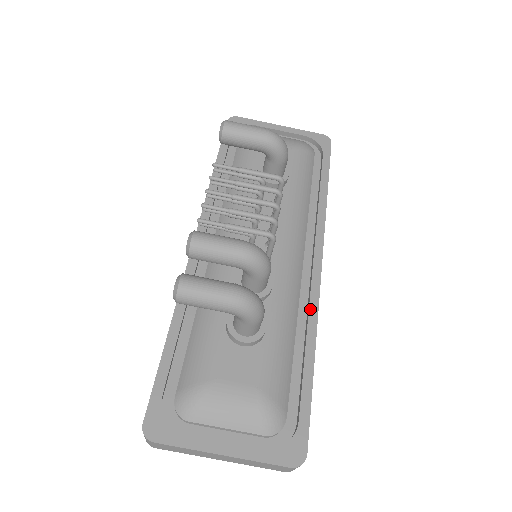
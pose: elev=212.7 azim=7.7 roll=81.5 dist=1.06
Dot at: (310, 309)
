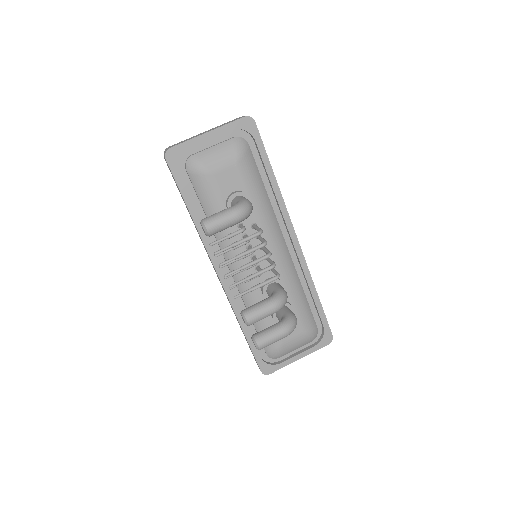
Dot at: (304, 272)
